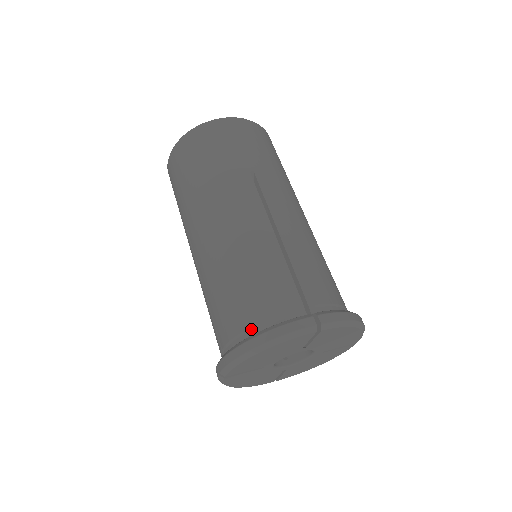
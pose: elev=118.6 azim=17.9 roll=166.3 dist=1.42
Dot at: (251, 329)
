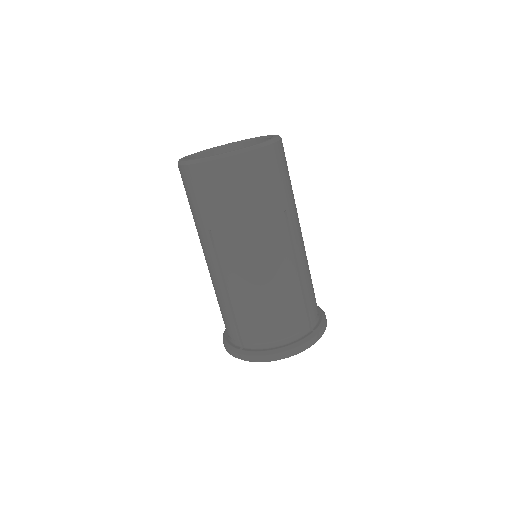
Dot at: (277, 342)
